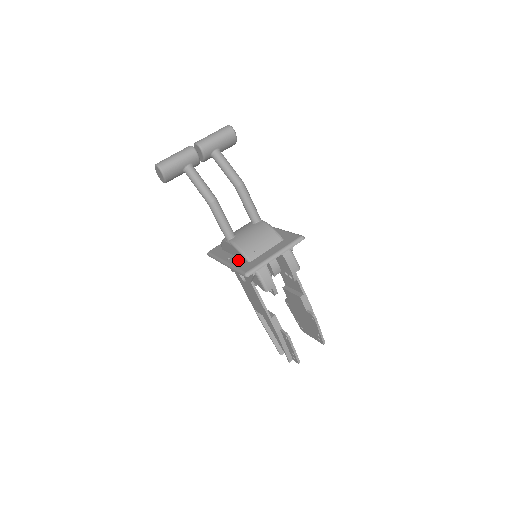
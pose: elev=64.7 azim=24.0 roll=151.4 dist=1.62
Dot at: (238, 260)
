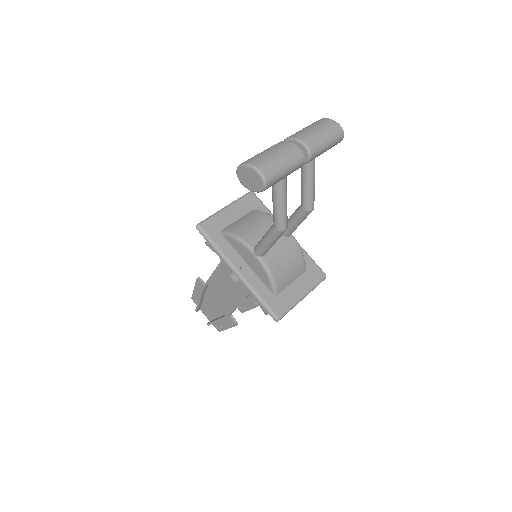
Dot at: (258, 281)
